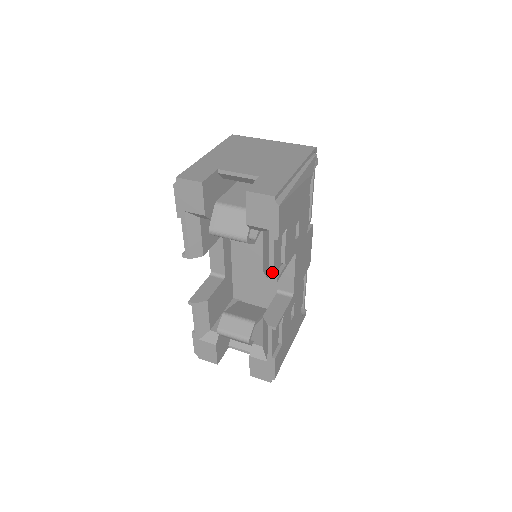
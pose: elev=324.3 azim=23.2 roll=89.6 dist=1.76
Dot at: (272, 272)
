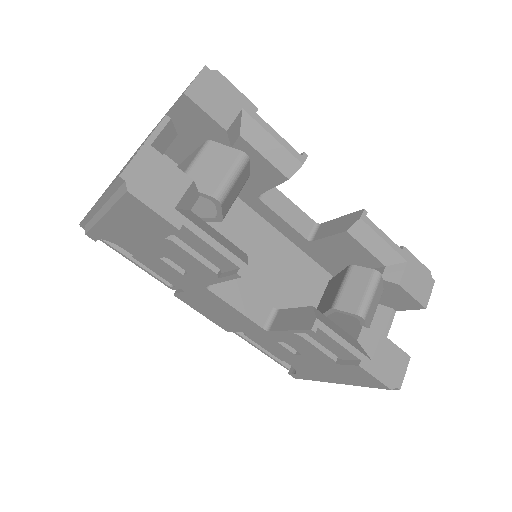
Dot at: (295, 151)
